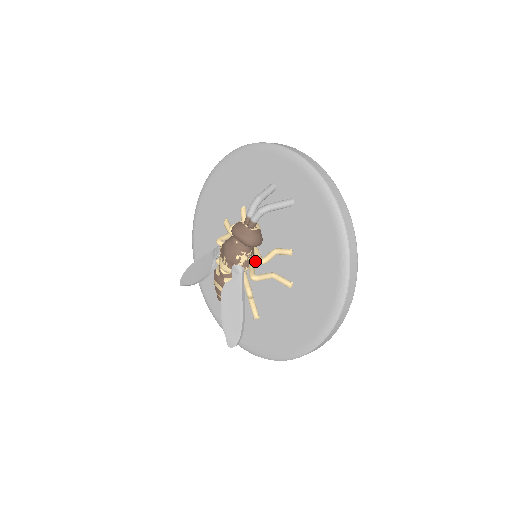
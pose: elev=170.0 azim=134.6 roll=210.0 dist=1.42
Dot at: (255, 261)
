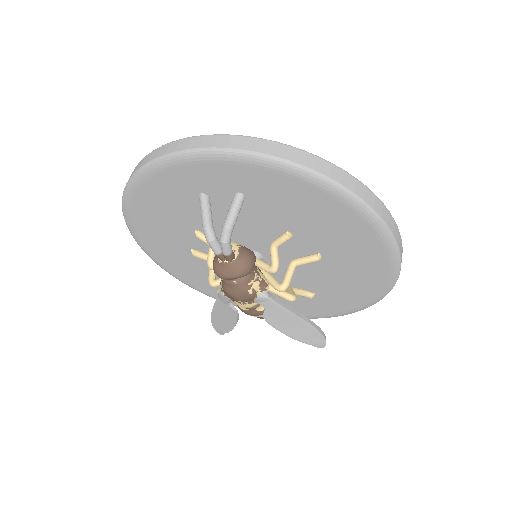
Dot at: occluded
